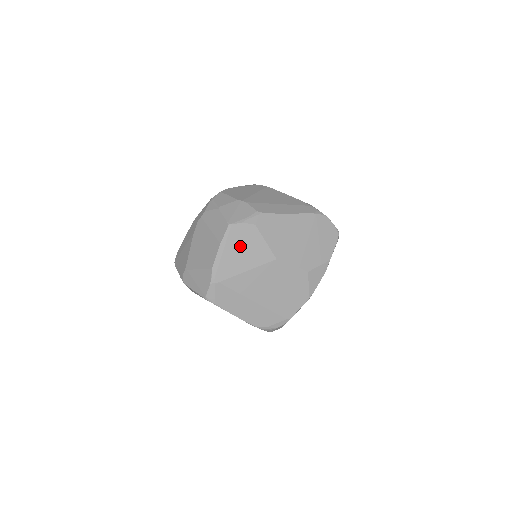
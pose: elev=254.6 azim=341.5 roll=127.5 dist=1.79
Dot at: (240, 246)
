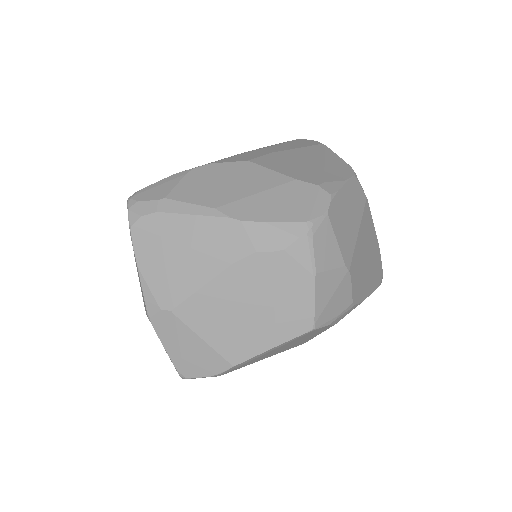
Dot at: (292, 343)
